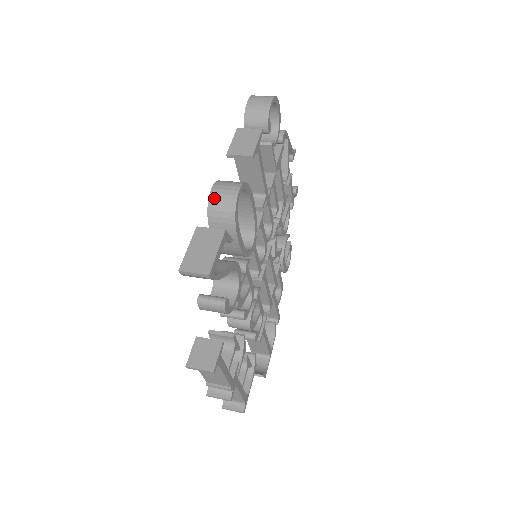
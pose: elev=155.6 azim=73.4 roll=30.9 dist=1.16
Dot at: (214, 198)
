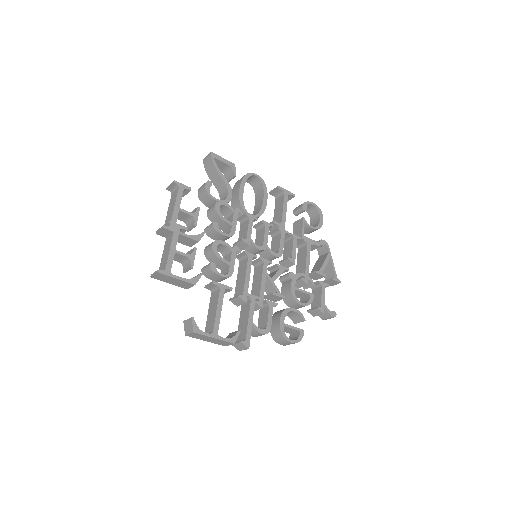
Dot at: occluded
